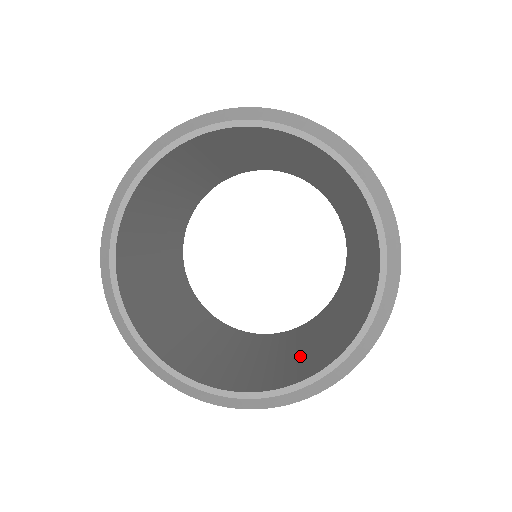
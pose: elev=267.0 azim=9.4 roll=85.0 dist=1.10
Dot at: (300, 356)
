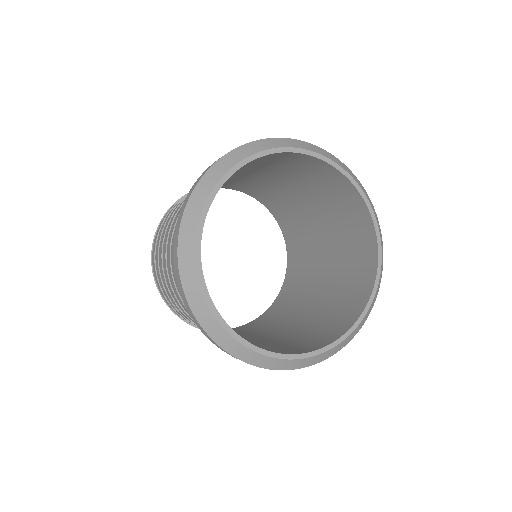
Dot at: (333, 294)
